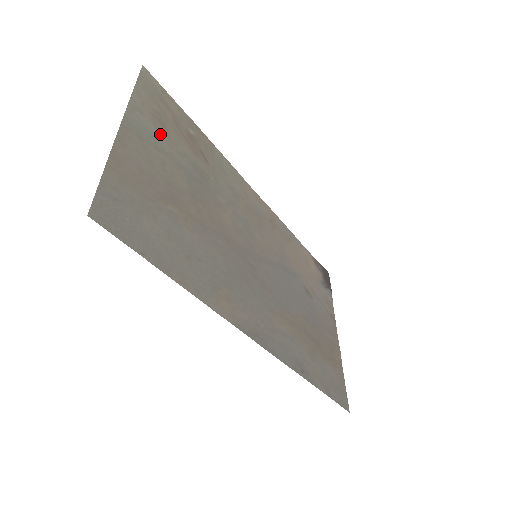
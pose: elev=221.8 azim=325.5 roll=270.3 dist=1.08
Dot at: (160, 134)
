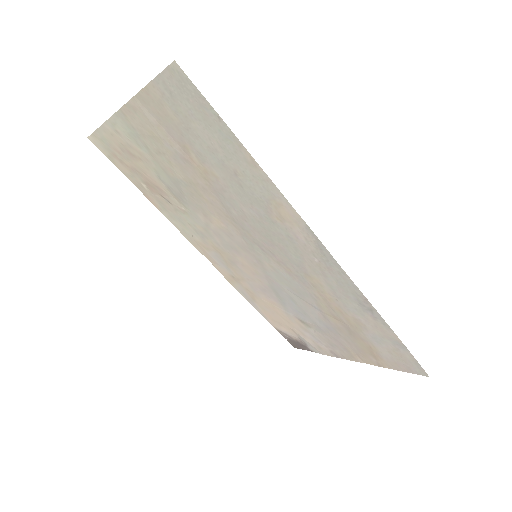
Dot at: (137, 151)
